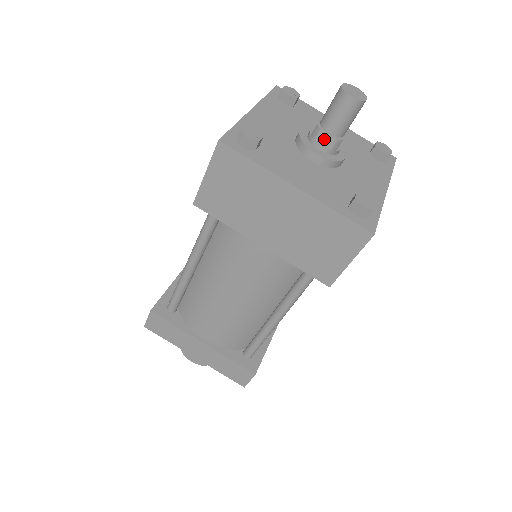
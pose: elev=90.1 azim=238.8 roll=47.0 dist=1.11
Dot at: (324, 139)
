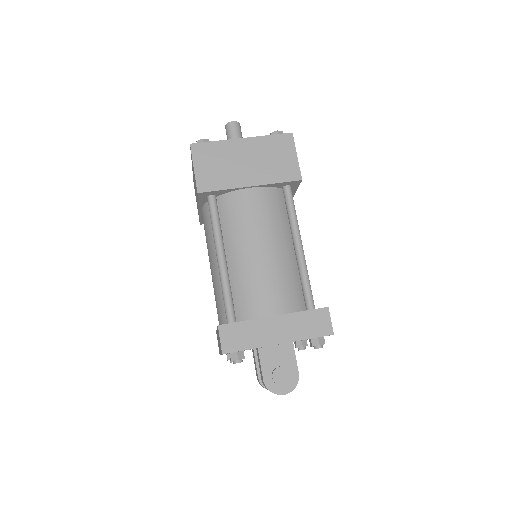
Dot at: occluded
